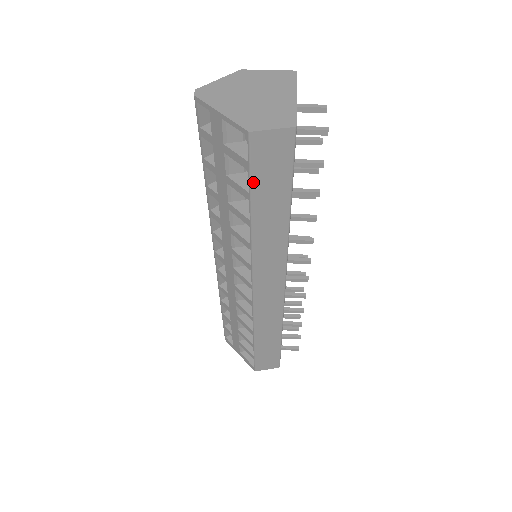
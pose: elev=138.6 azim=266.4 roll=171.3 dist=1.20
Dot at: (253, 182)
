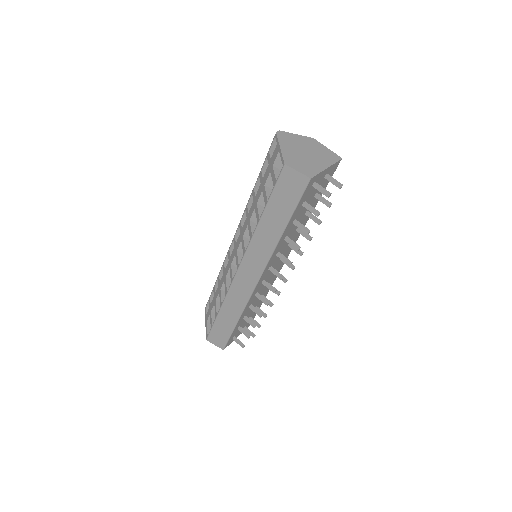
Dot at: (273, 195)
